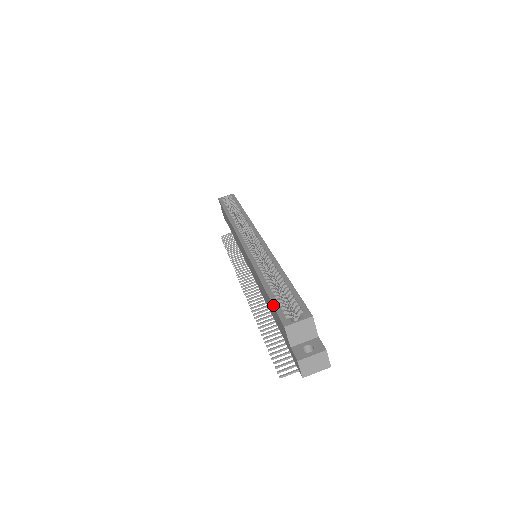
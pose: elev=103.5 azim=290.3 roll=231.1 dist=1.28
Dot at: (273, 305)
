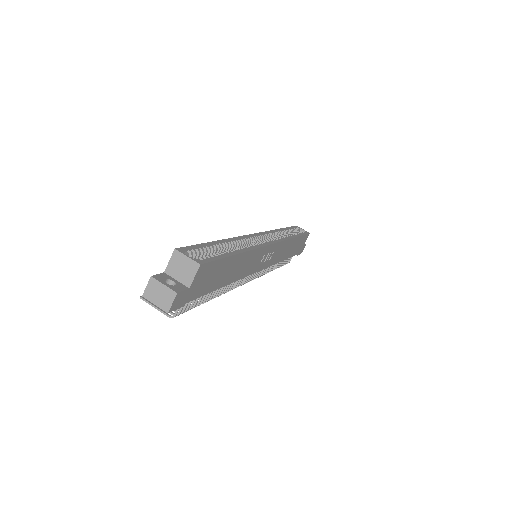
Dot at: (196, 244)
